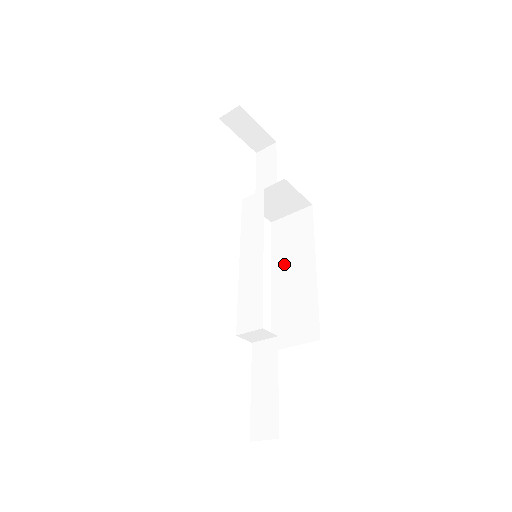
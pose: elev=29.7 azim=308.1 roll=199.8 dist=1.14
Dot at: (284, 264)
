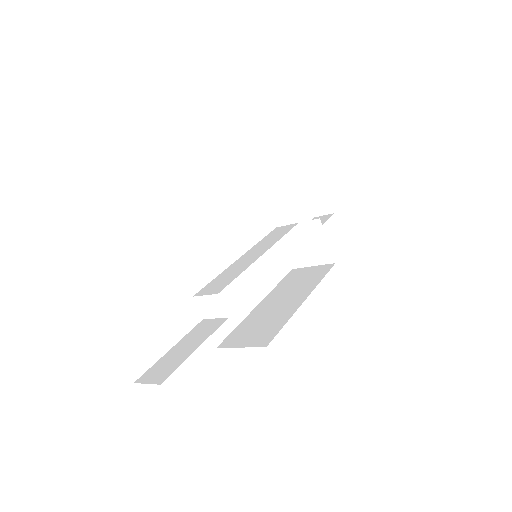
Dot at: (280, 294)
